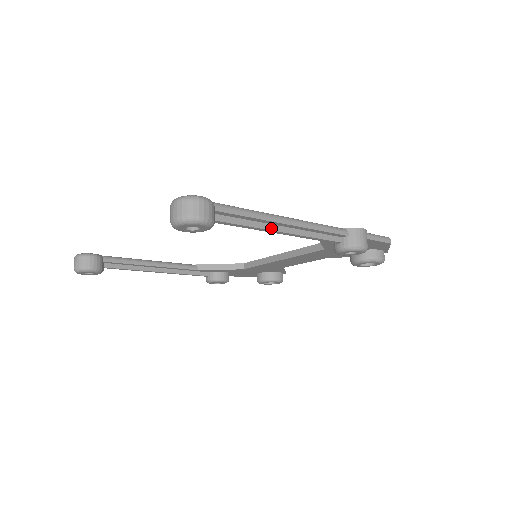
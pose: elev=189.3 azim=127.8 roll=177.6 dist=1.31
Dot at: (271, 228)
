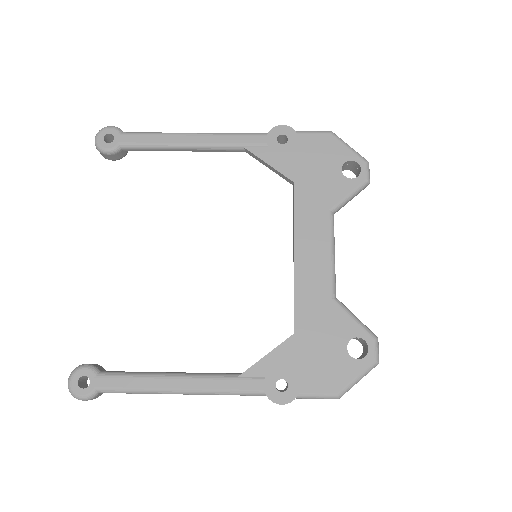
Dot at: occluded
